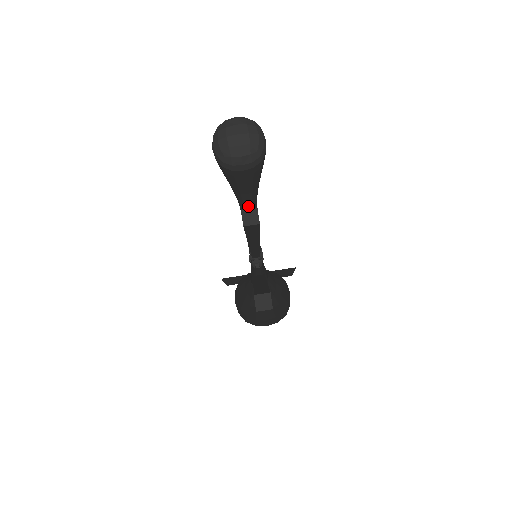
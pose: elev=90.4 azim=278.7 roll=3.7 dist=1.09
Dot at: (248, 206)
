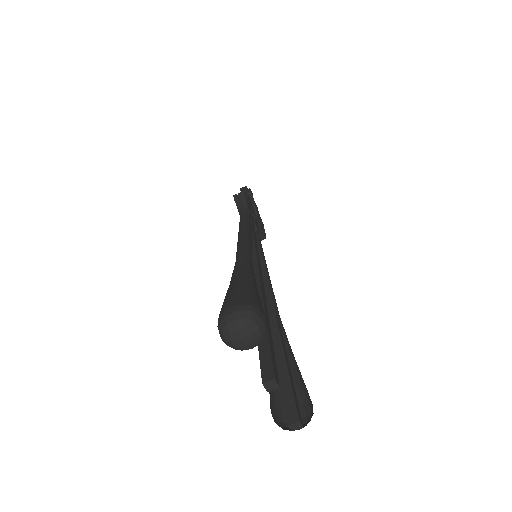
Dot at: occluded
